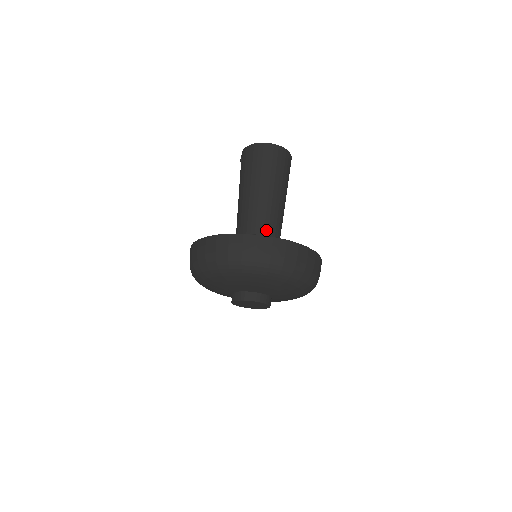
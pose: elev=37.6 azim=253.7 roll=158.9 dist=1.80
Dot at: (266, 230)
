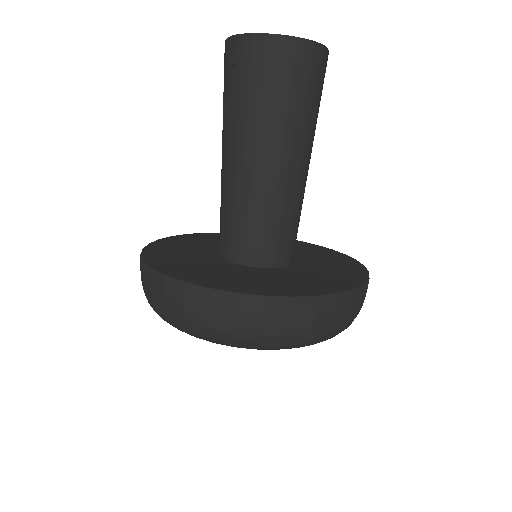
Dot at: (288, 229)
